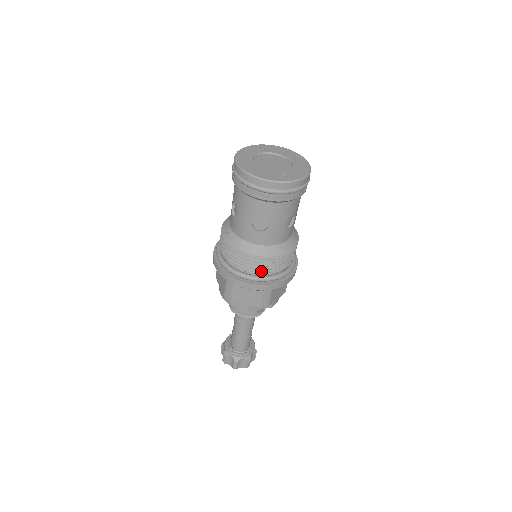
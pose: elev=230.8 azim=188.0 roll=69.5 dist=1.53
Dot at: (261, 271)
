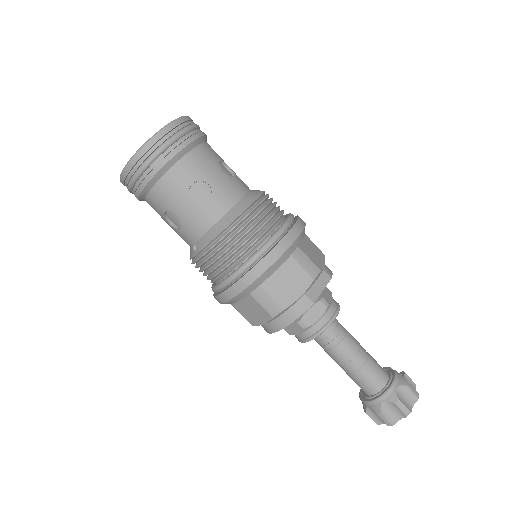
Dot at: (260, 234)
